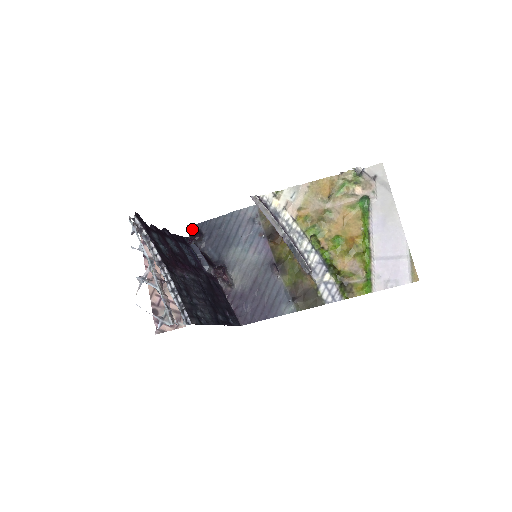
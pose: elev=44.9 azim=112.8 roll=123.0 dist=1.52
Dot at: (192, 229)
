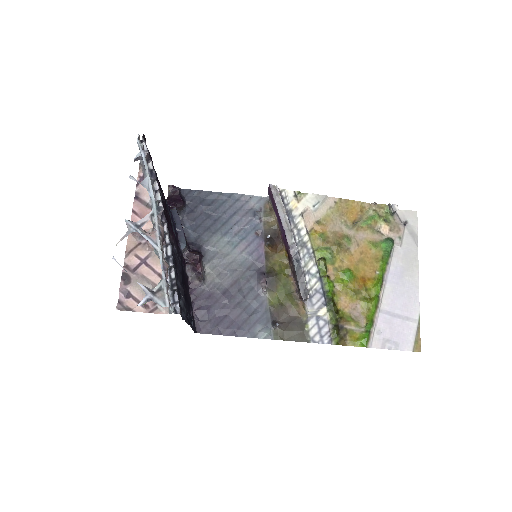
Dot at: (175, 192)
